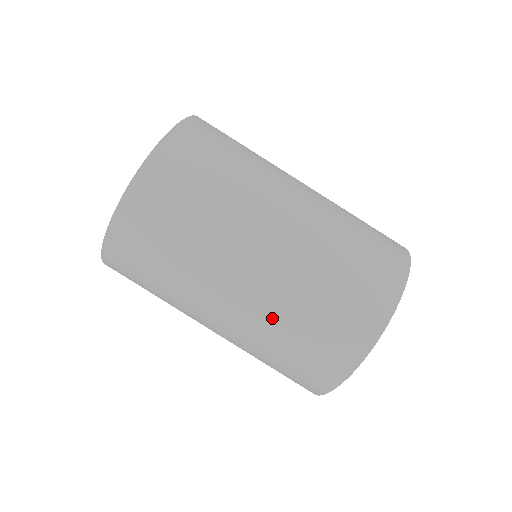
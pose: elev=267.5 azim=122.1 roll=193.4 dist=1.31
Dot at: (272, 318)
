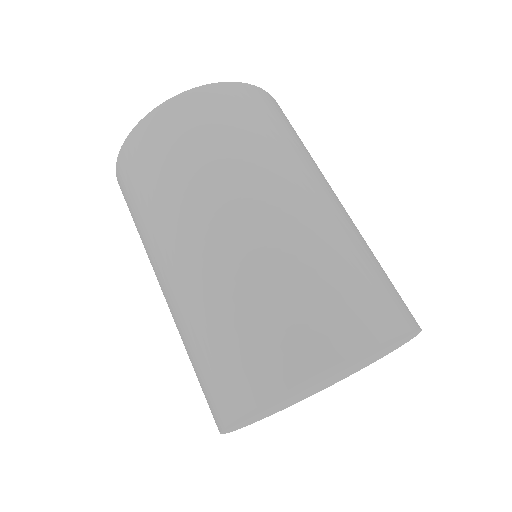
Dot at: (248, 265)
